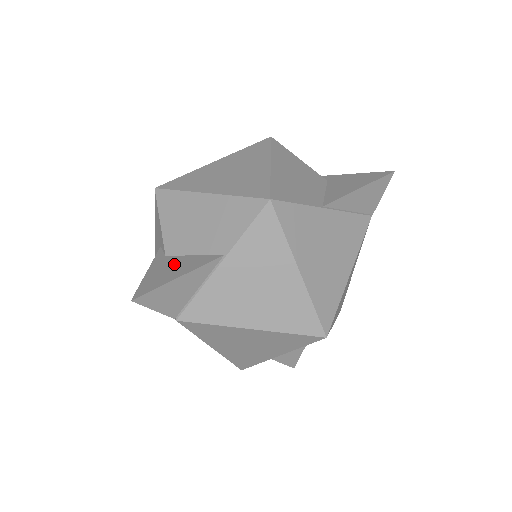
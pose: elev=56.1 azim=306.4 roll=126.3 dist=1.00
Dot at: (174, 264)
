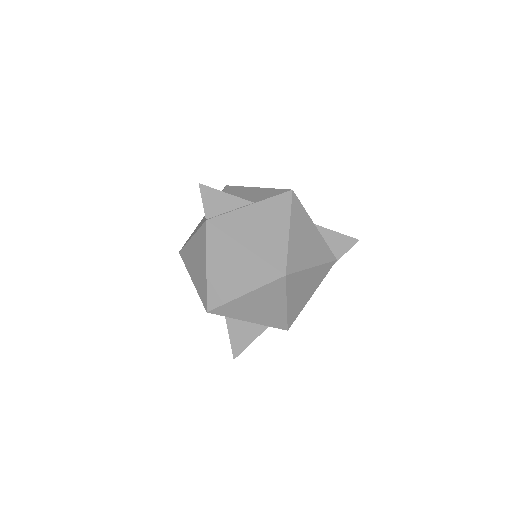
Dot at: occluded
